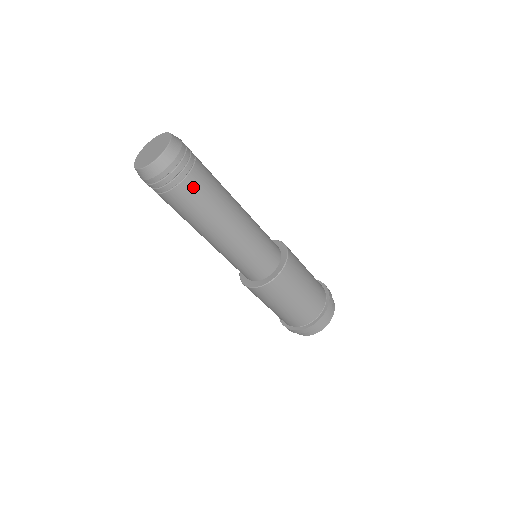
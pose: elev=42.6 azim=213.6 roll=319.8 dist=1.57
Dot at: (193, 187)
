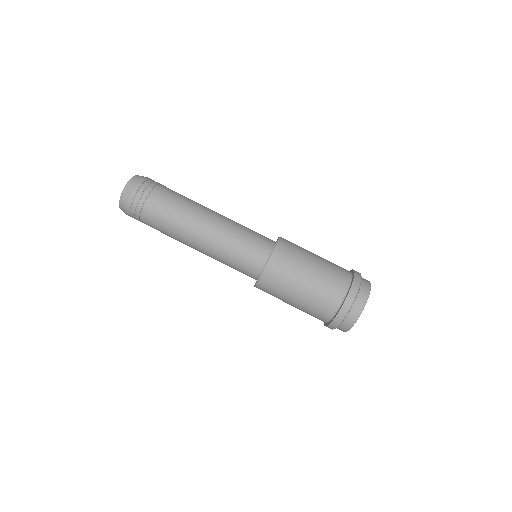
Dot at: occluded
